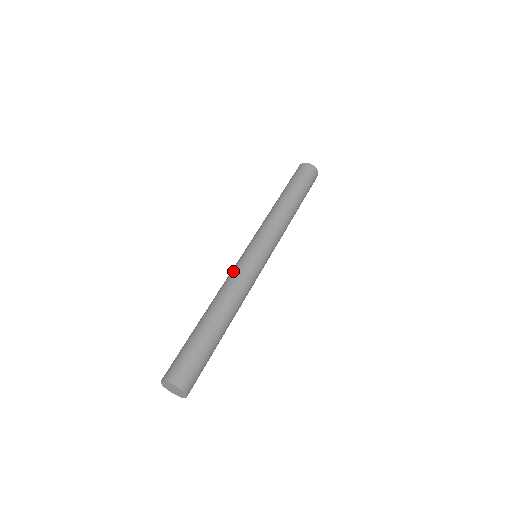
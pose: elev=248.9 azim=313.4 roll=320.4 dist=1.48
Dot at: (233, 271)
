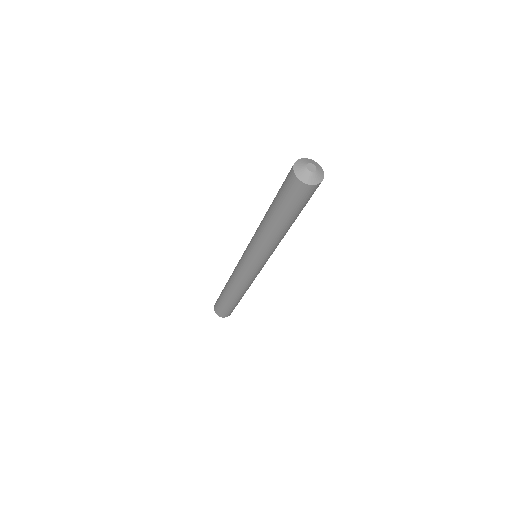
Dot at: (236, 271)
